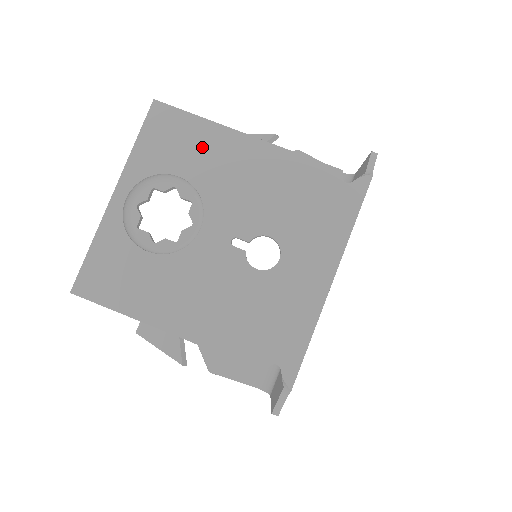
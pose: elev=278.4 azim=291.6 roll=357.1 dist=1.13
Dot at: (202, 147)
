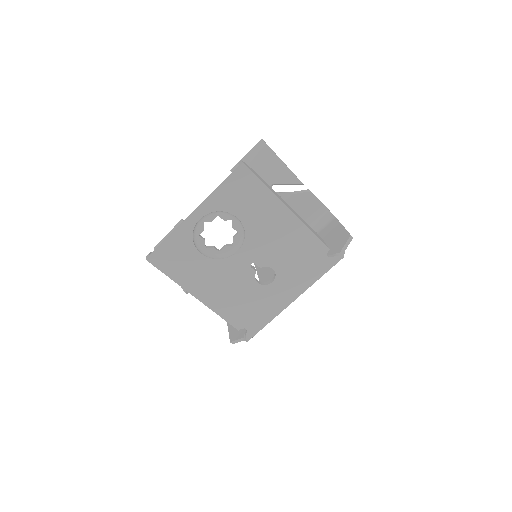
Dot at: (259, 206)
